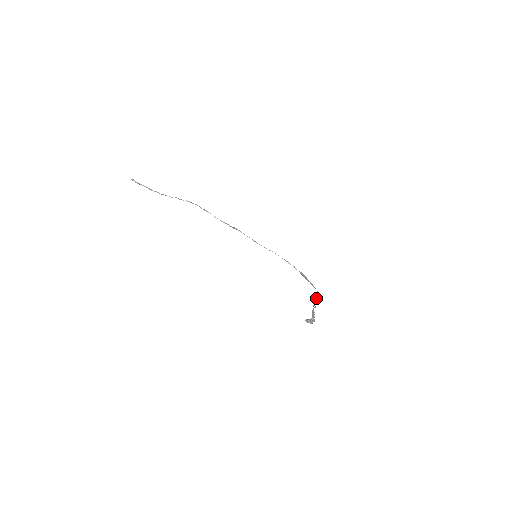
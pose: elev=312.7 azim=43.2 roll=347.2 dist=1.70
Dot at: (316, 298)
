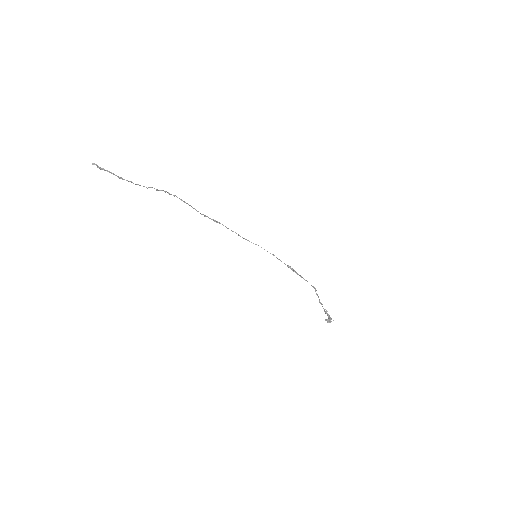
Dot at: (316, 293)
